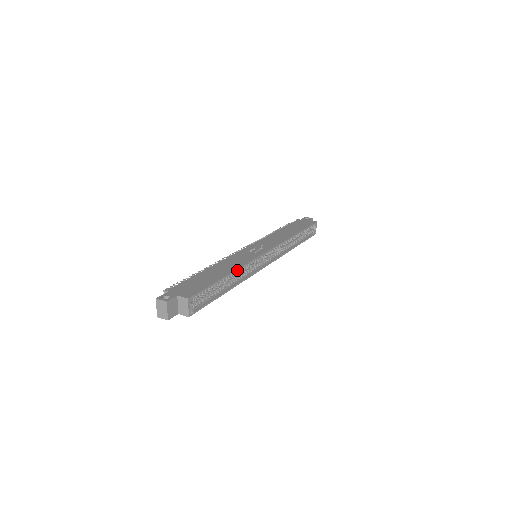
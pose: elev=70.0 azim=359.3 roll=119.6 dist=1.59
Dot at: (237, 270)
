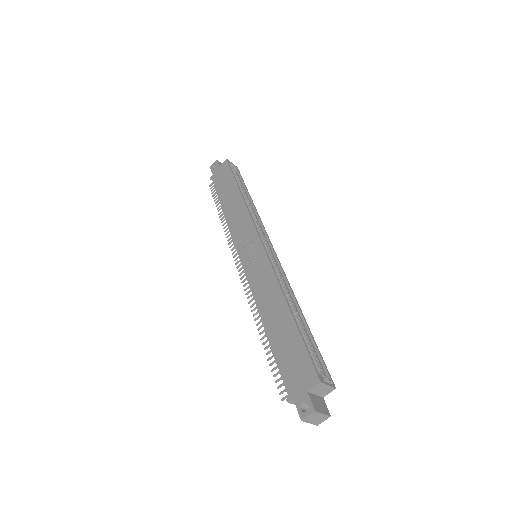
Dot at: (284, 294)
